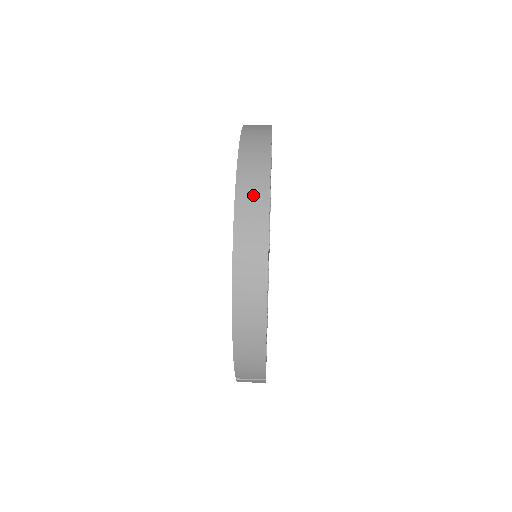
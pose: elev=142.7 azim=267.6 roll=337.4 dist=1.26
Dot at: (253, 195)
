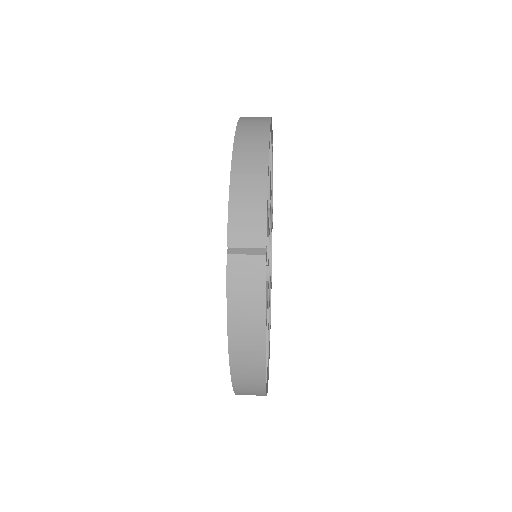
Dot at: occluded
